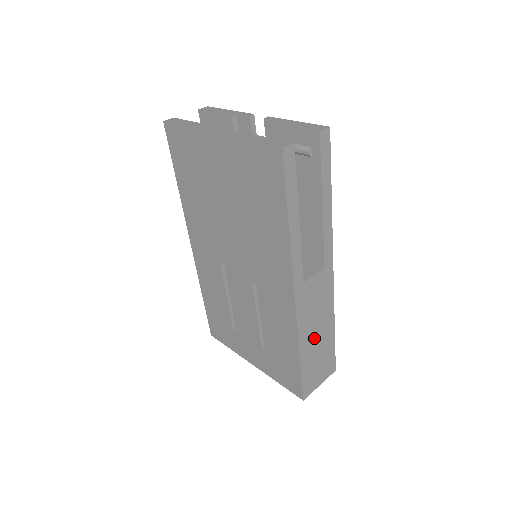
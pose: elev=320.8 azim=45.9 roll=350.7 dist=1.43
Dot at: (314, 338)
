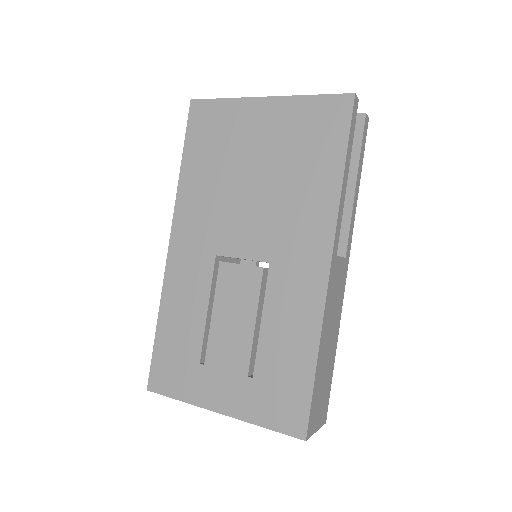
Dot at: (327, 345)
